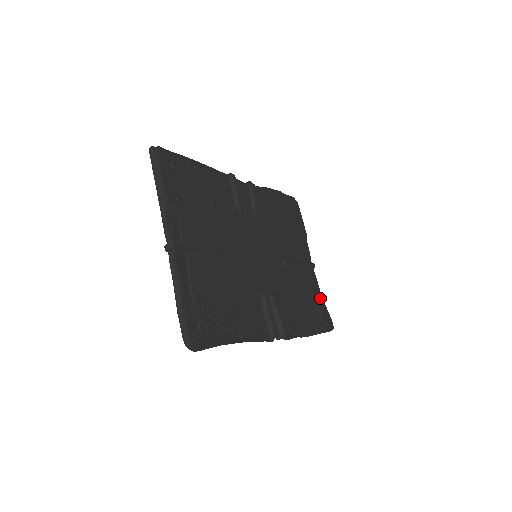
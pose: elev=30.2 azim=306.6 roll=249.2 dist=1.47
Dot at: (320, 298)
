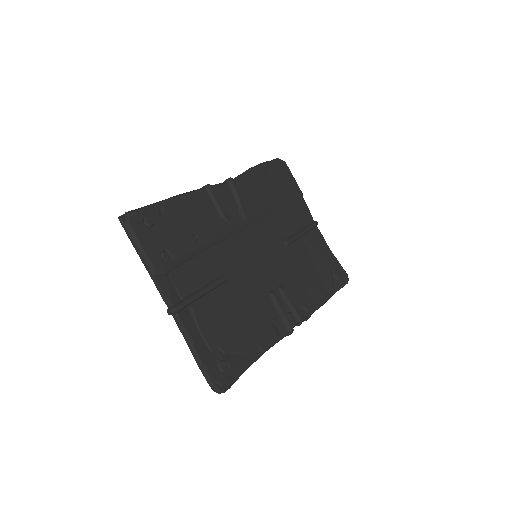
Dot at: (330, 255)
